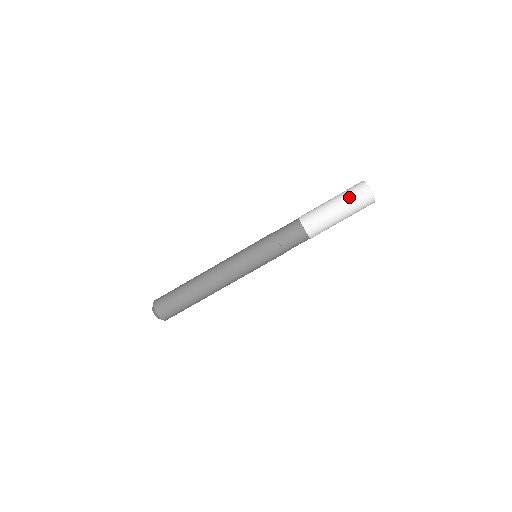
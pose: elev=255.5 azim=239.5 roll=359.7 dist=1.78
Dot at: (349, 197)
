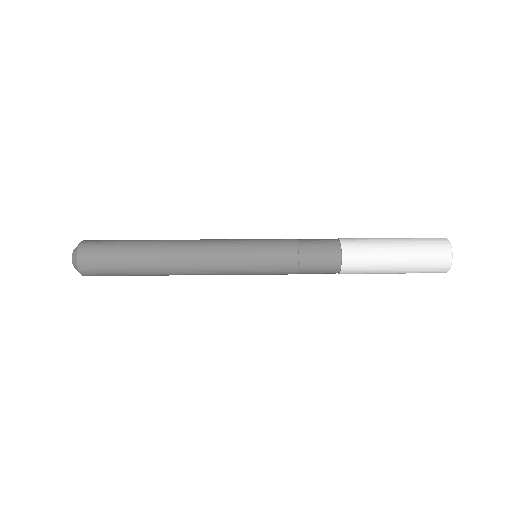
Dot at: occluded
